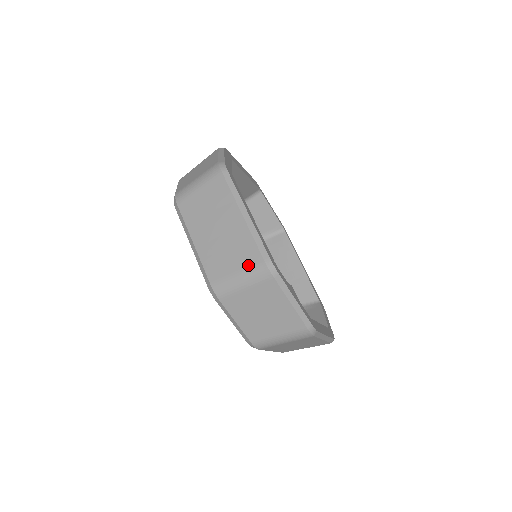
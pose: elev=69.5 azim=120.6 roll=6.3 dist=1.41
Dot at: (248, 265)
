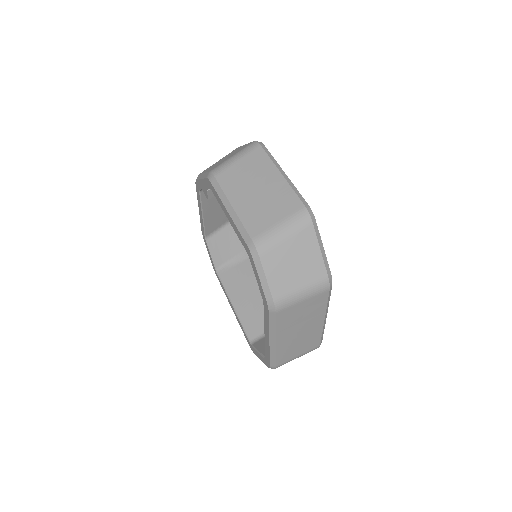
Dot at: occluded
